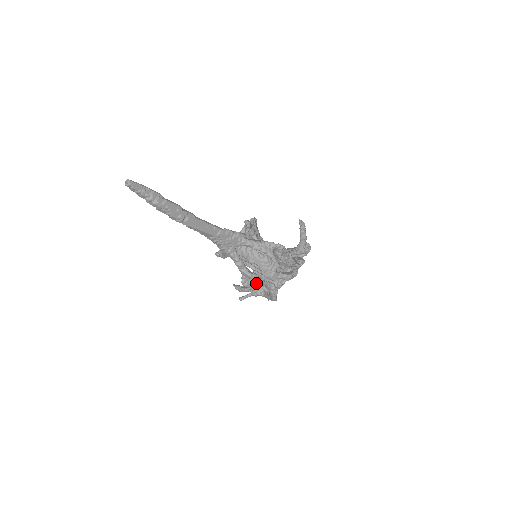
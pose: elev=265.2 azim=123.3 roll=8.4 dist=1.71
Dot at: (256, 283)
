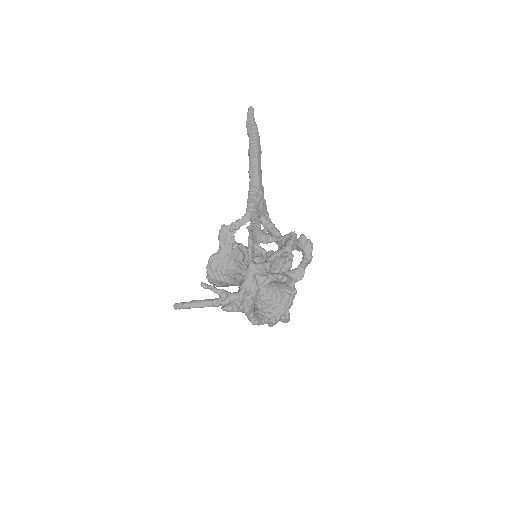
Dot at: (261, 247)
